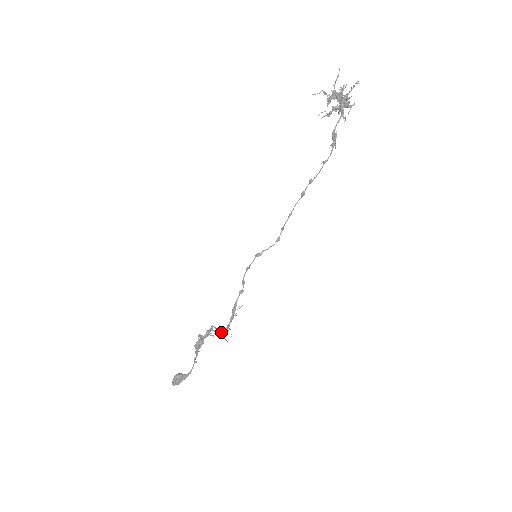
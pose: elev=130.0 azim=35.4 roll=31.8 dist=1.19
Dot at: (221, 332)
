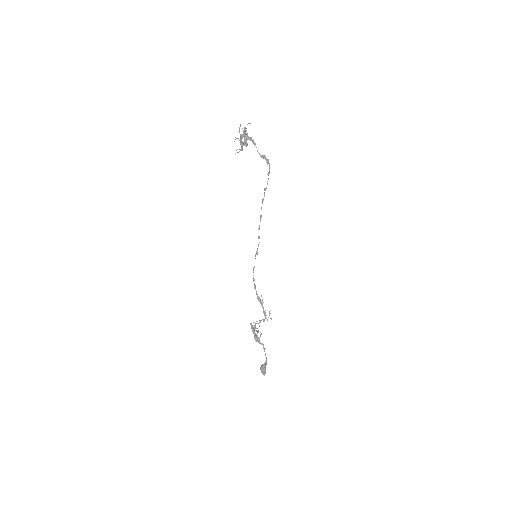
Dot at: (263, 319)
